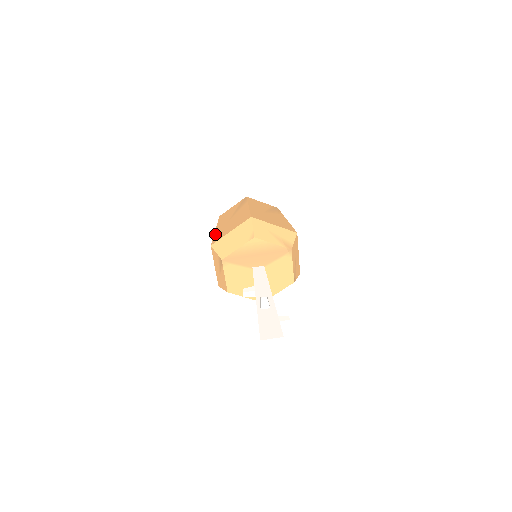
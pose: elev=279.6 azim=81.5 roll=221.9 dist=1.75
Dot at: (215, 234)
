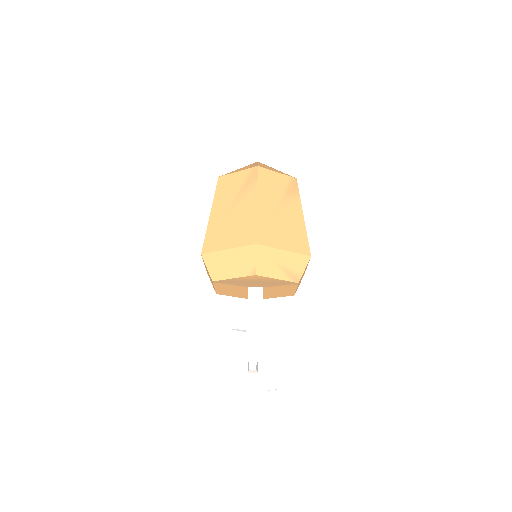
Dot at: (209, 229)
